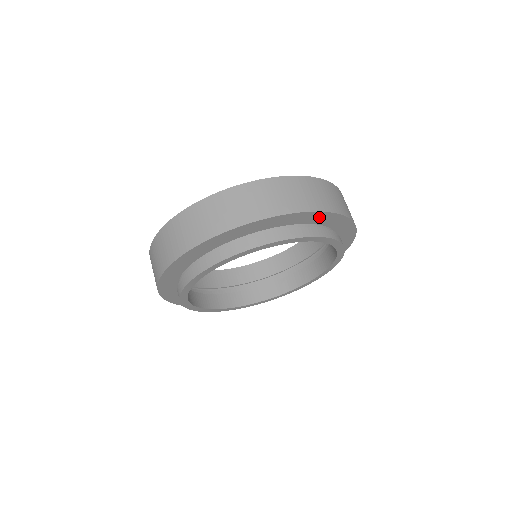
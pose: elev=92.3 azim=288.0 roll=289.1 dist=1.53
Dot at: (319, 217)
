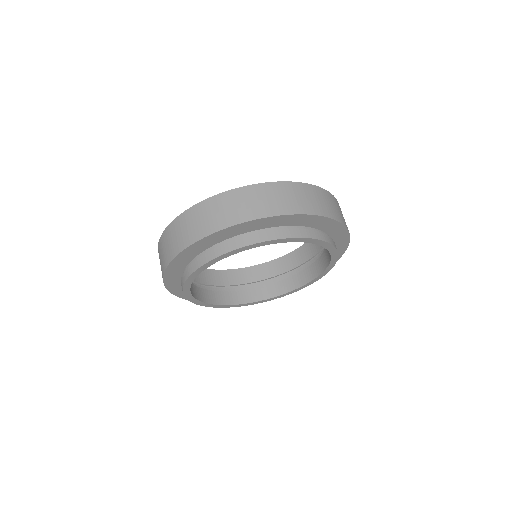
Dot at: (330, 225)
